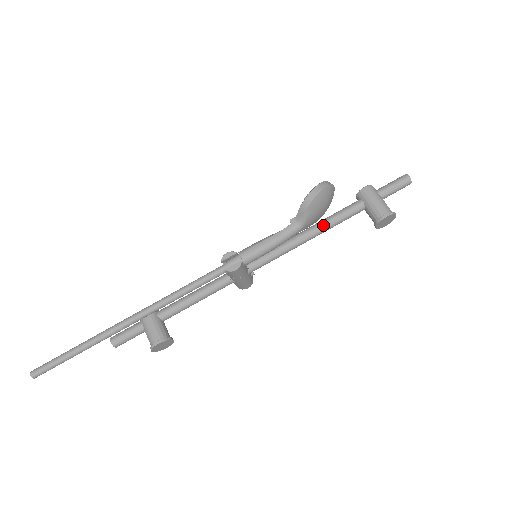
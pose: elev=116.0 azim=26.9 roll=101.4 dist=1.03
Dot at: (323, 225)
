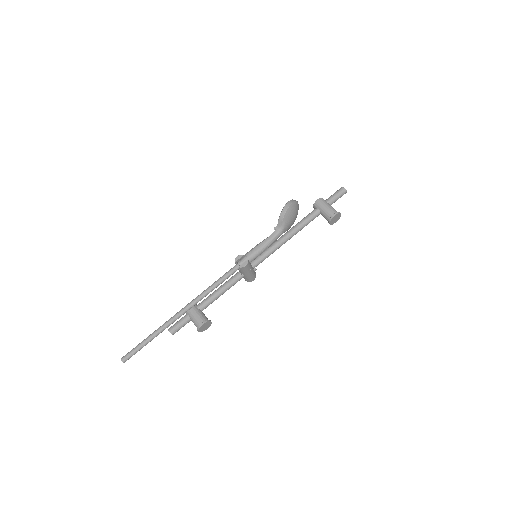
Dot at: (296, 228)
